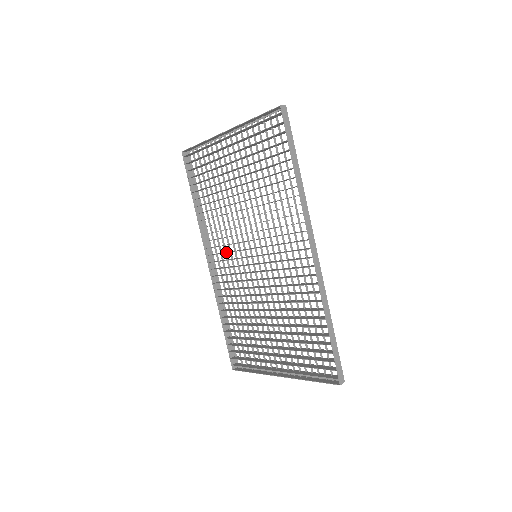
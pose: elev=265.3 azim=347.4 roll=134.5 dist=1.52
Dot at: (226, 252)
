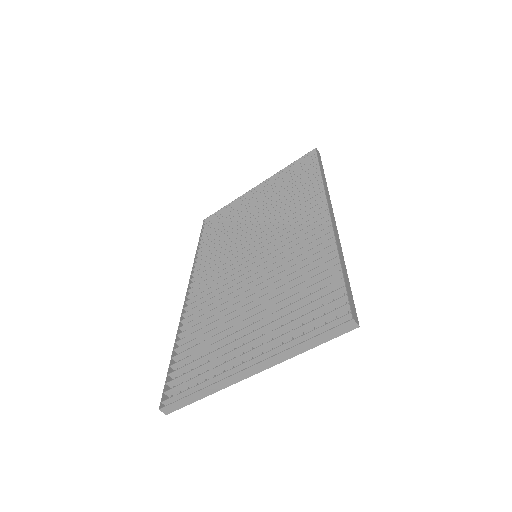
Dot at: (217, 271)
